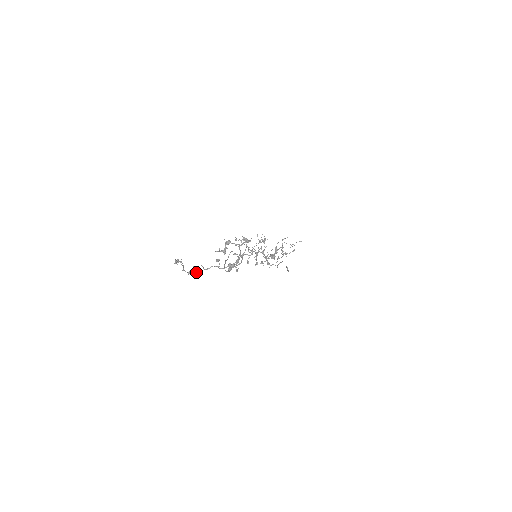
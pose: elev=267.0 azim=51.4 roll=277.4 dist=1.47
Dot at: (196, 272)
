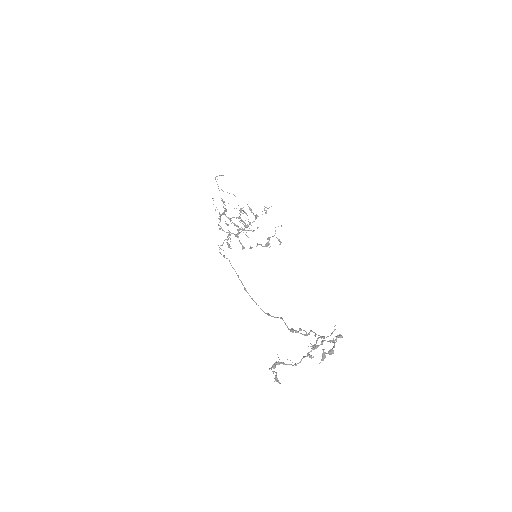
Dot at: (280, 363)
